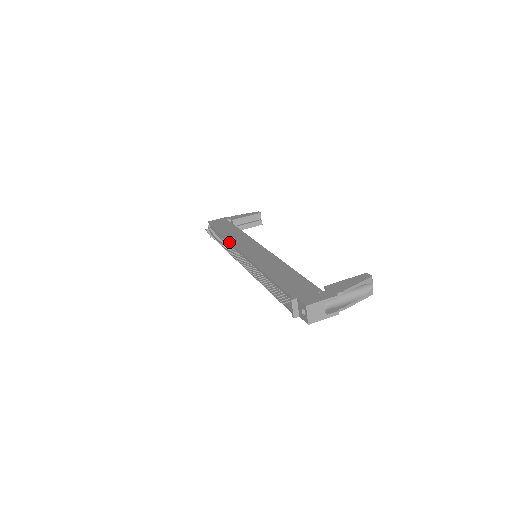
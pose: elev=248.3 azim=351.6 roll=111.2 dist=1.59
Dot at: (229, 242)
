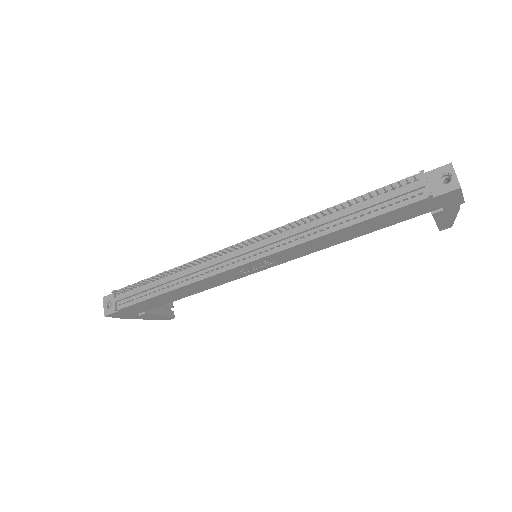
Dot at: occluded
